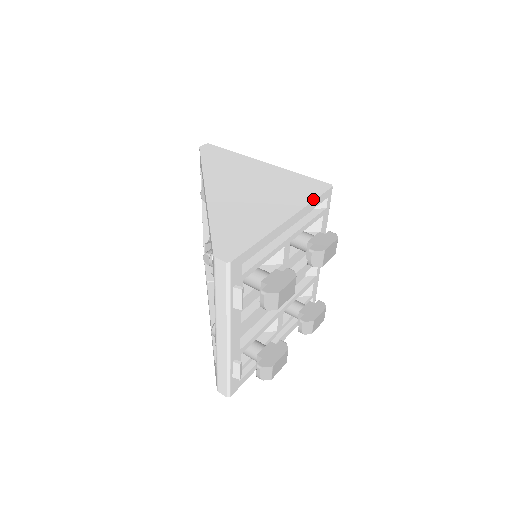
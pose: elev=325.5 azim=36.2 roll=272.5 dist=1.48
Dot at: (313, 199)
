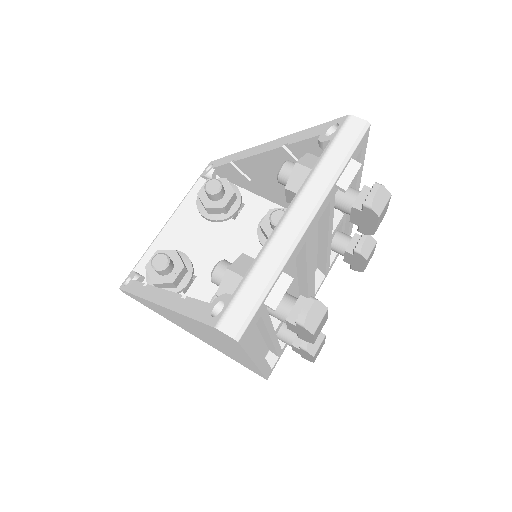
Dot at: occluded
